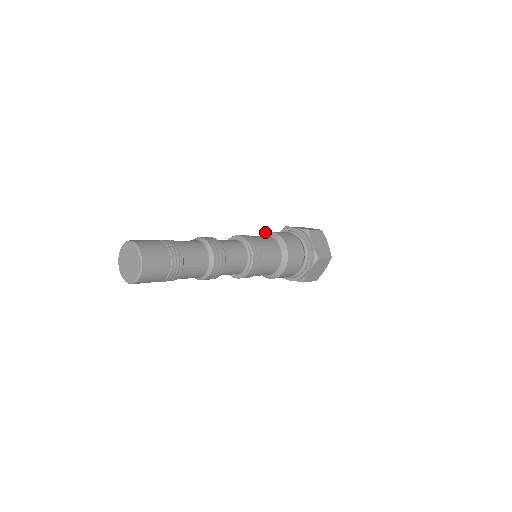
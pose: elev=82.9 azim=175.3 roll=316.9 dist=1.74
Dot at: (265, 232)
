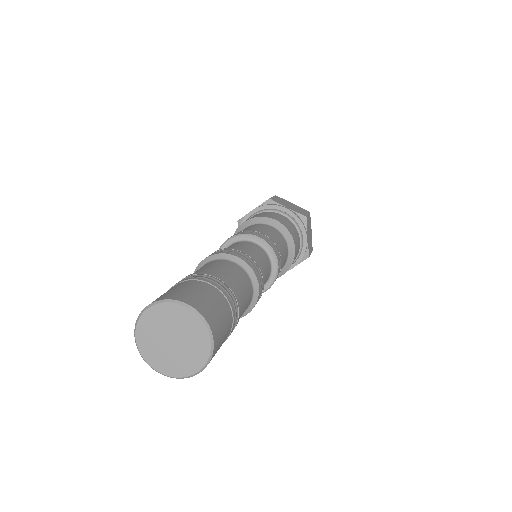
Dot at: occluded
